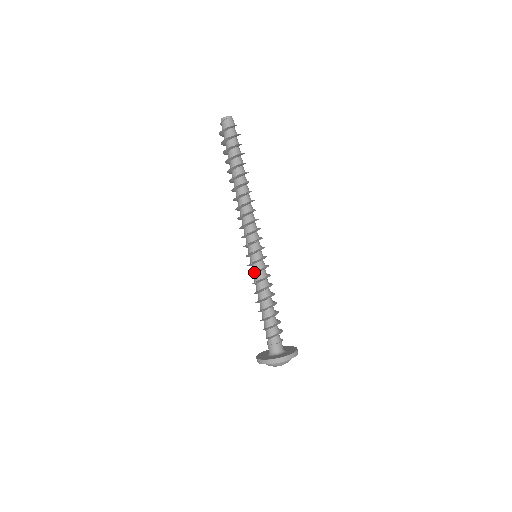
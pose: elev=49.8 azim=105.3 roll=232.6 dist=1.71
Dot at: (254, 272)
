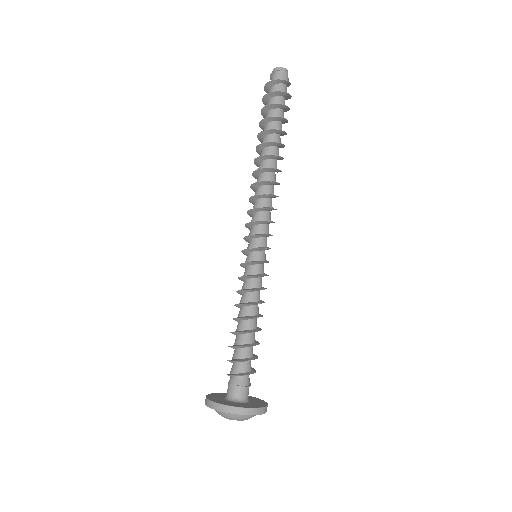
Dot at: (248, 275)
